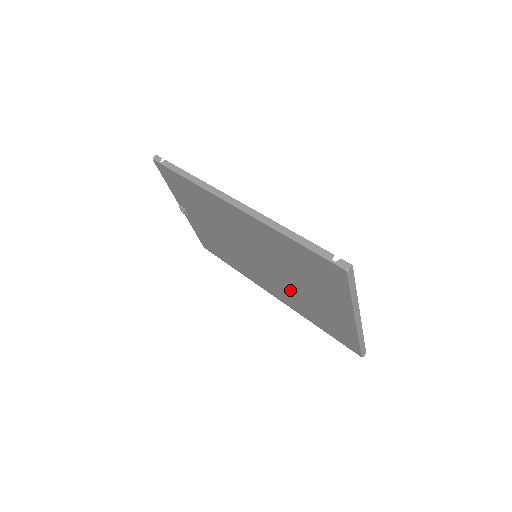
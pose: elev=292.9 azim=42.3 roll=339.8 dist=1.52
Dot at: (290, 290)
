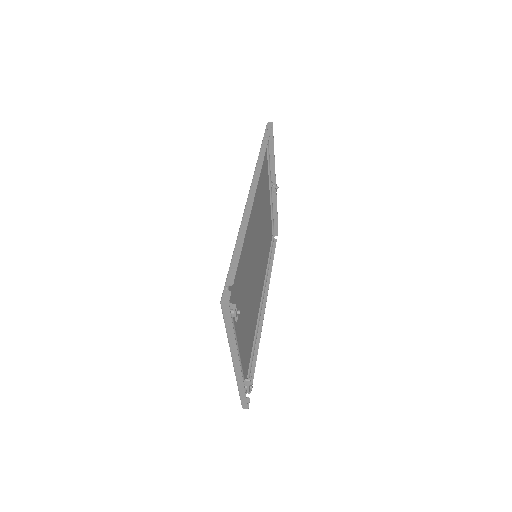
Dot at: (251, 304)
